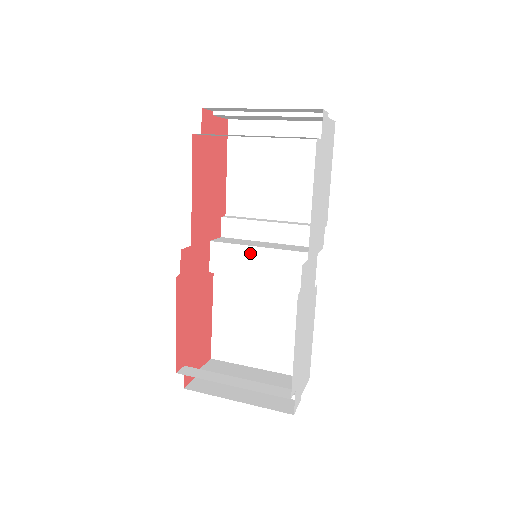
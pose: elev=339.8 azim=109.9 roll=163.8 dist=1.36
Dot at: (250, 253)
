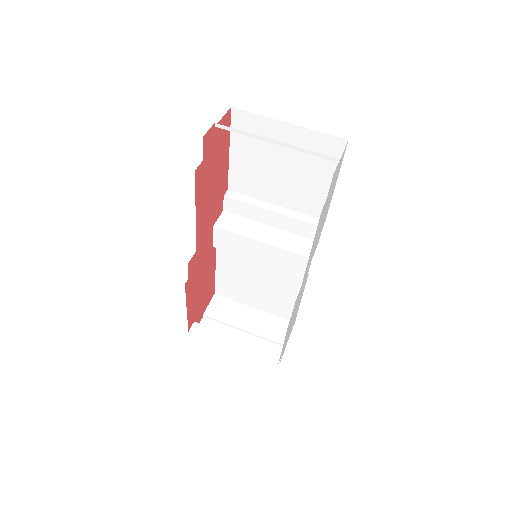
Dot at: (251, 243)
